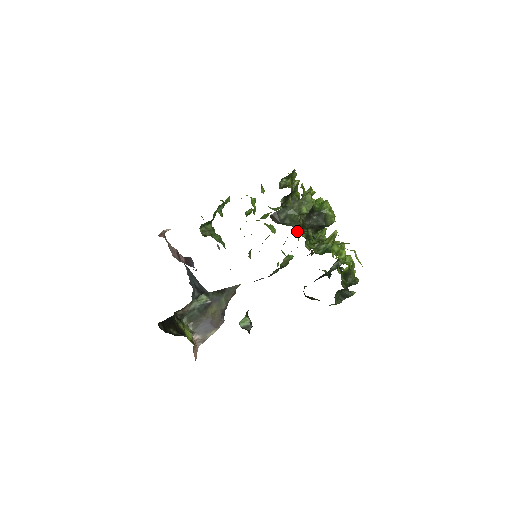
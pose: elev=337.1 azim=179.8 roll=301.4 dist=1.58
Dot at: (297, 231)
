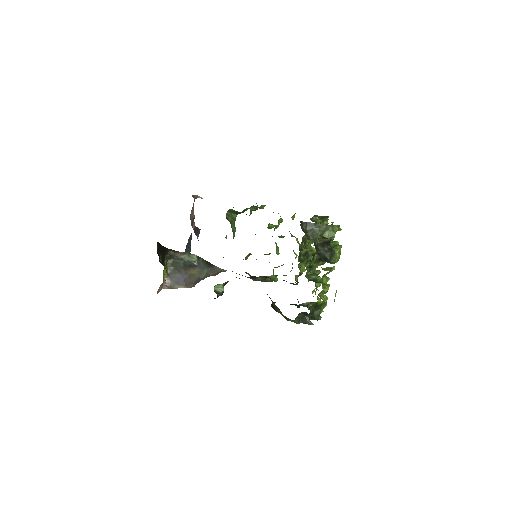
Dot at: (303, 255)
